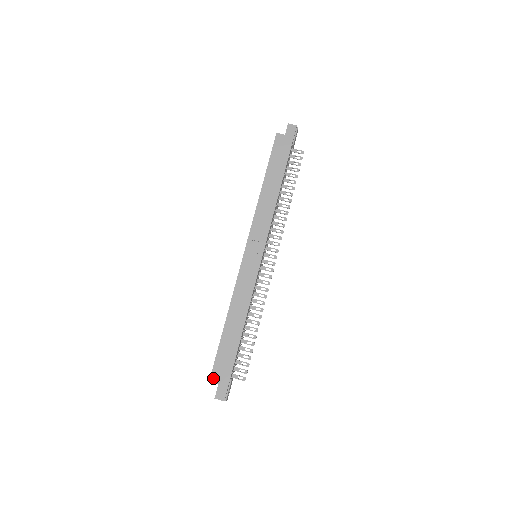
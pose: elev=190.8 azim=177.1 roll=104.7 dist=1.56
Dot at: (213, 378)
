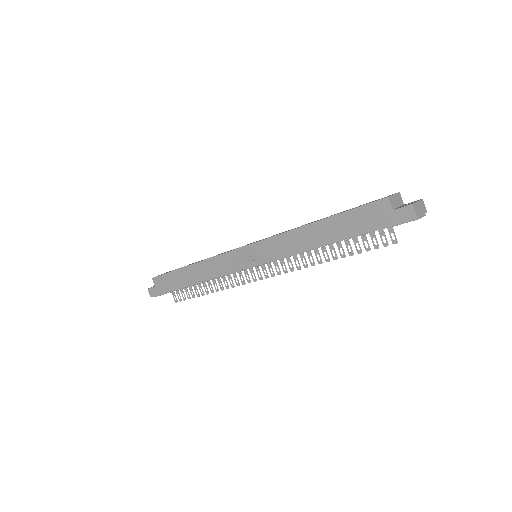
Dot at: (155, 280)
